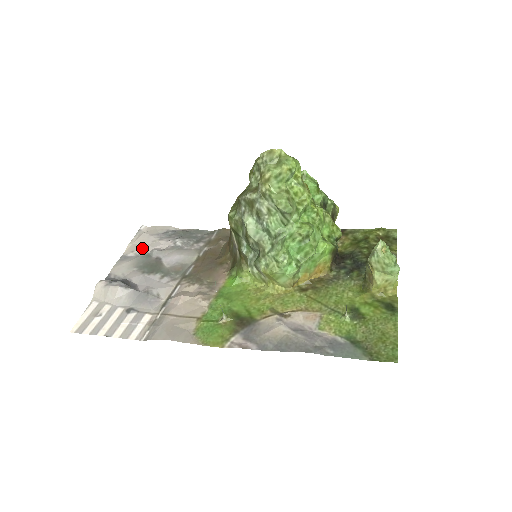
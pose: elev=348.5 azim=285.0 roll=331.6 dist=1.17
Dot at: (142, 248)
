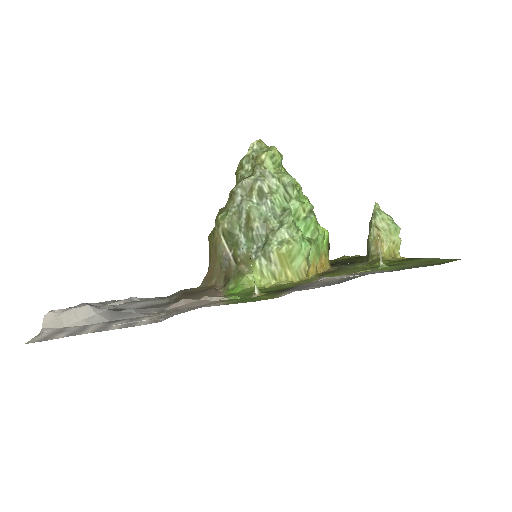
Dot at: occluded
